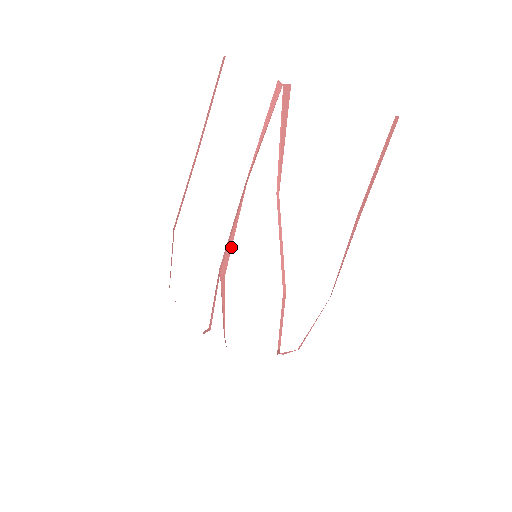
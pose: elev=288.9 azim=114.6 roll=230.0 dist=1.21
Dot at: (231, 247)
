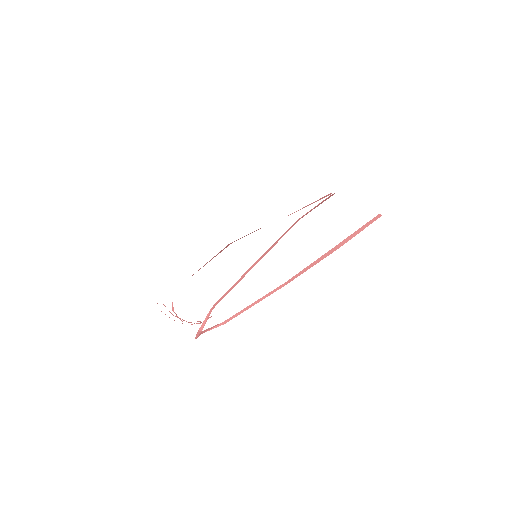
Dot at: occluded
